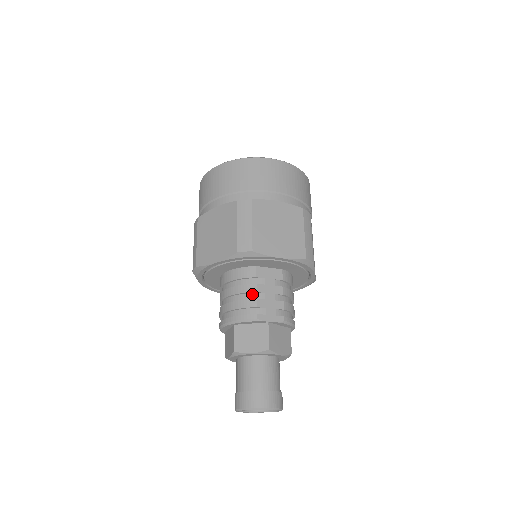
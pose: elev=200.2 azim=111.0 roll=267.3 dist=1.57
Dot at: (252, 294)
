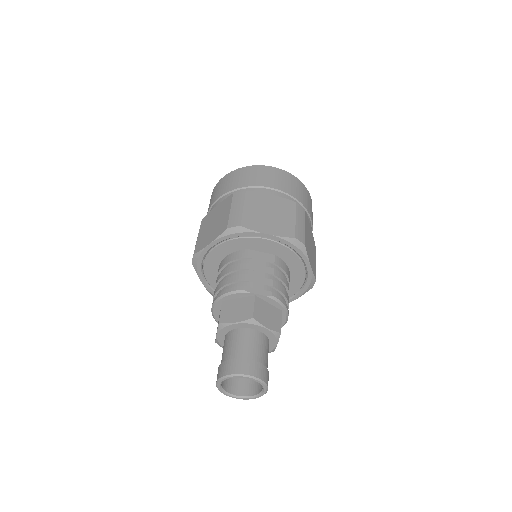
Dot at: (242, 271)
